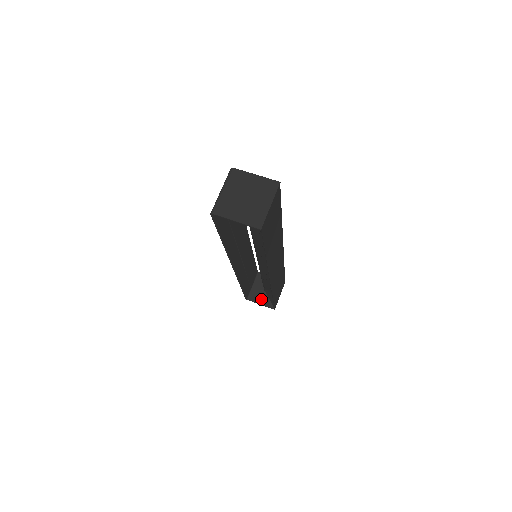
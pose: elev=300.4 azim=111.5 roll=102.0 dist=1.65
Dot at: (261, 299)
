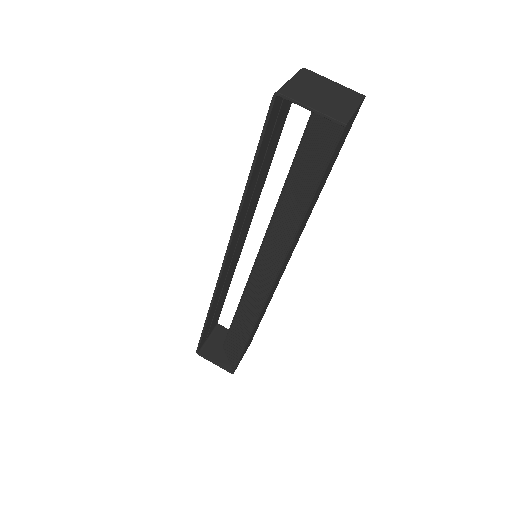
Dot at: (217, 357)
